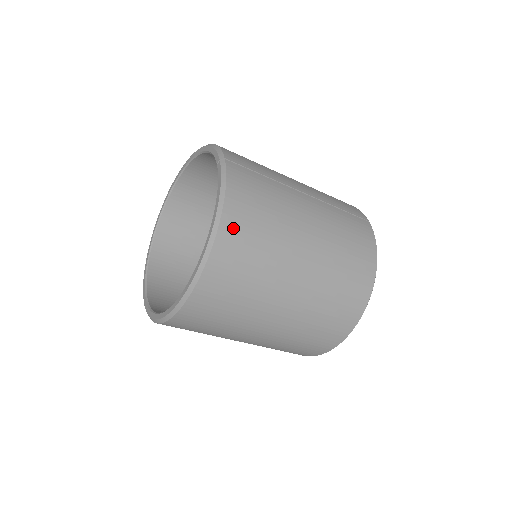
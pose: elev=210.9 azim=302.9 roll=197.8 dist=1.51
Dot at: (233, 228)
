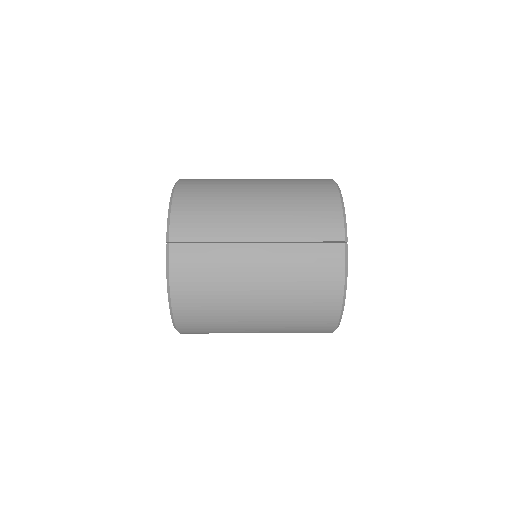
Dot at: (184, 306)
